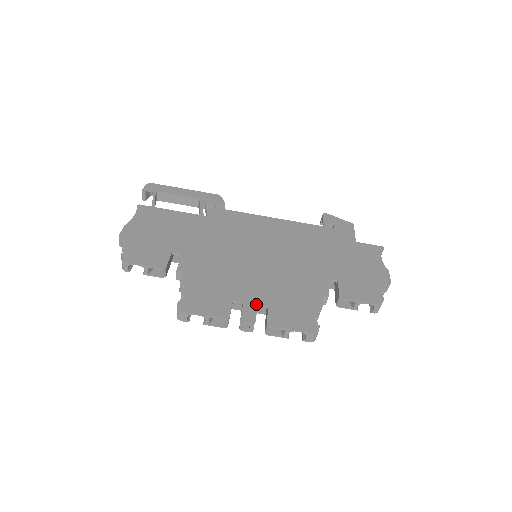
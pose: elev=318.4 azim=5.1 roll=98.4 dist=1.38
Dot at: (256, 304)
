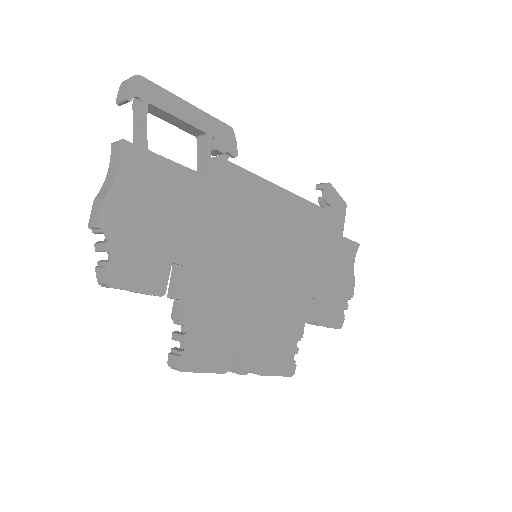
Dot at: (252, 346)
